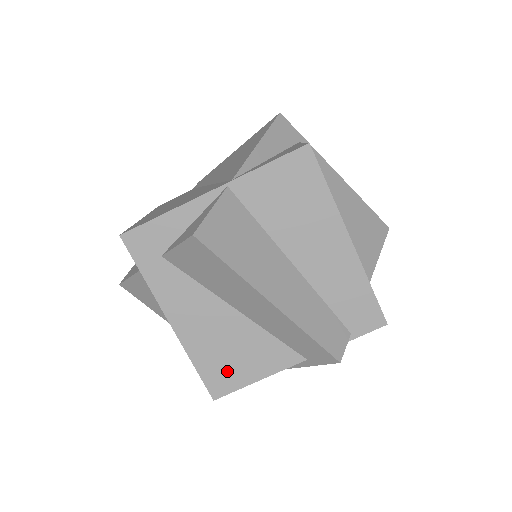
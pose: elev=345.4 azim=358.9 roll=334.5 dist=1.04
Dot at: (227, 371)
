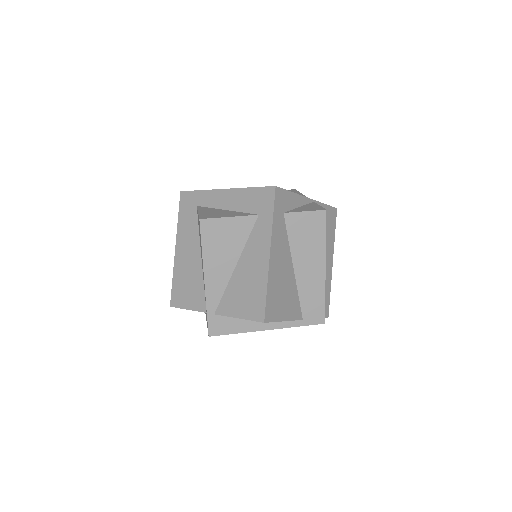
Dot at: (277, 305)
